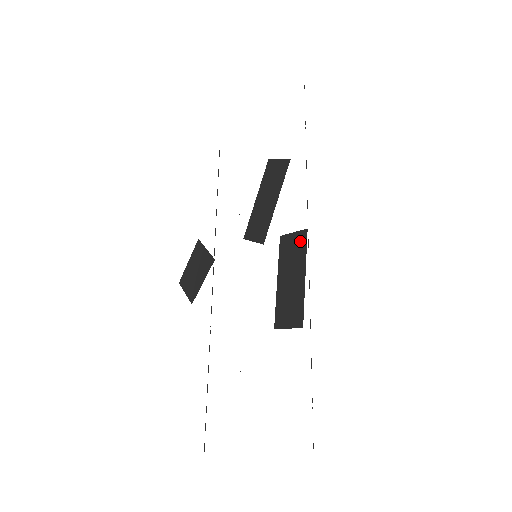
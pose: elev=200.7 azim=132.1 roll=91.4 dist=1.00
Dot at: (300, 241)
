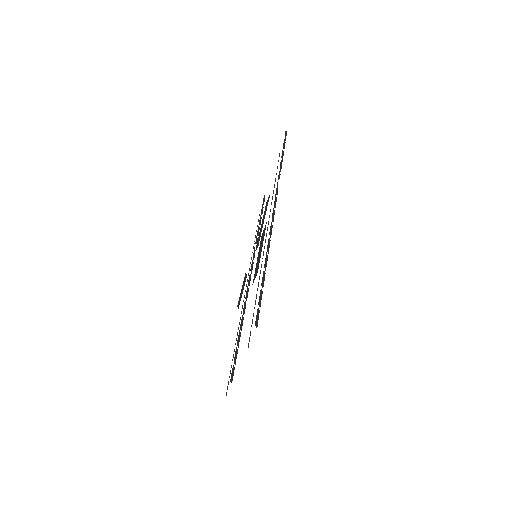
Dot at: occluded
